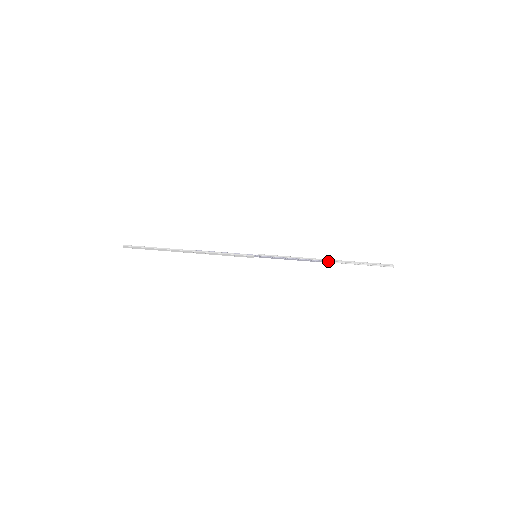
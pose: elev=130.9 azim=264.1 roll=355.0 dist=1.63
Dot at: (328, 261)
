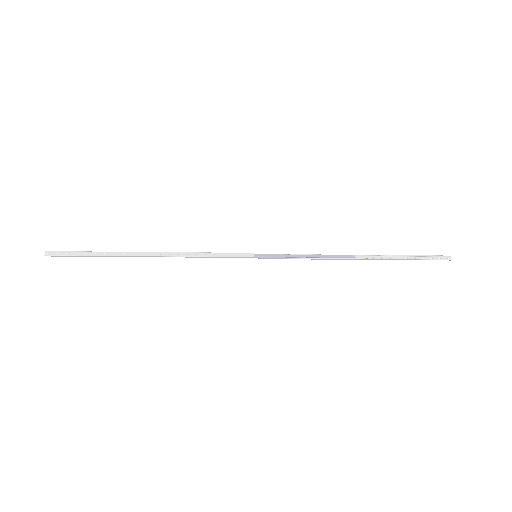
Dot at: (360, 259)
